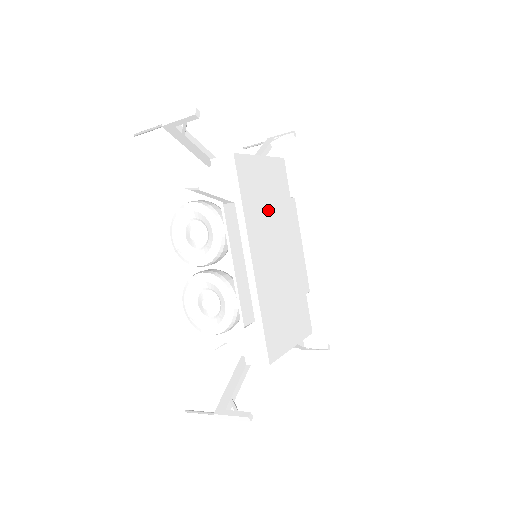
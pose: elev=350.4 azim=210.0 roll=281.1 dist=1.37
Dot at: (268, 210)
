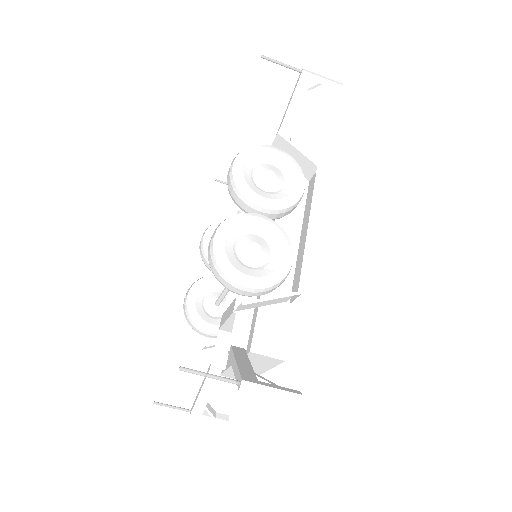
Dot at: occluded
